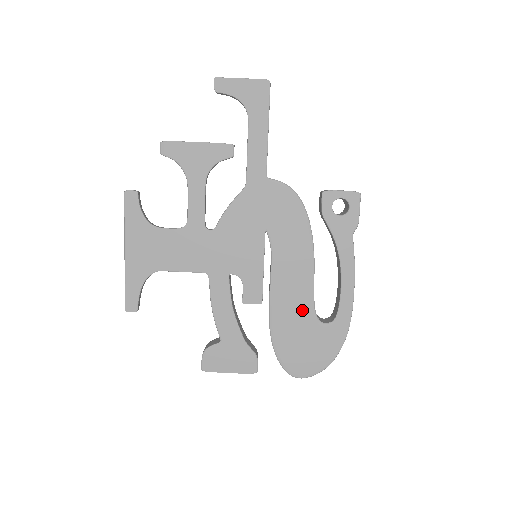
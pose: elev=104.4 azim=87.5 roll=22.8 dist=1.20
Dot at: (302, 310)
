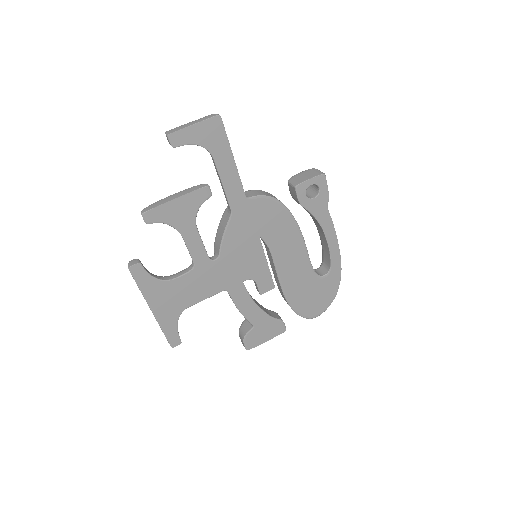
Dot at: (305, 276)
